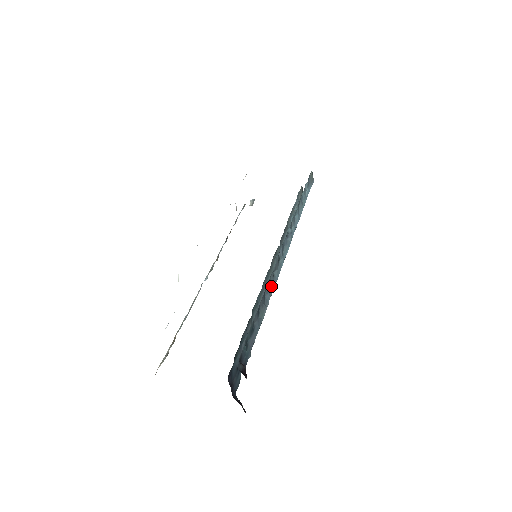
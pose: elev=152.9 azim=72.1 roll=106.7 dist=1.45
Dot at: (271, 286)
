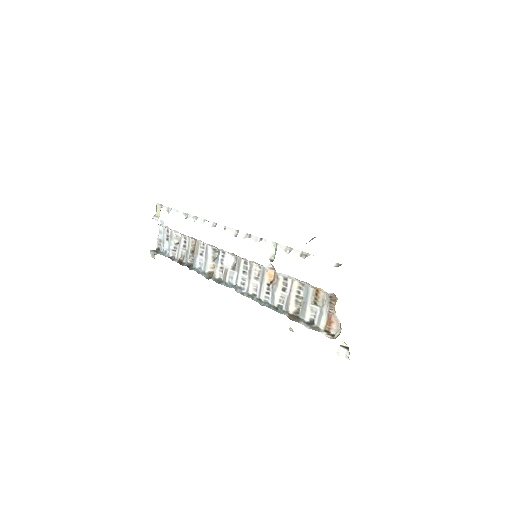
Dot at: occluded
